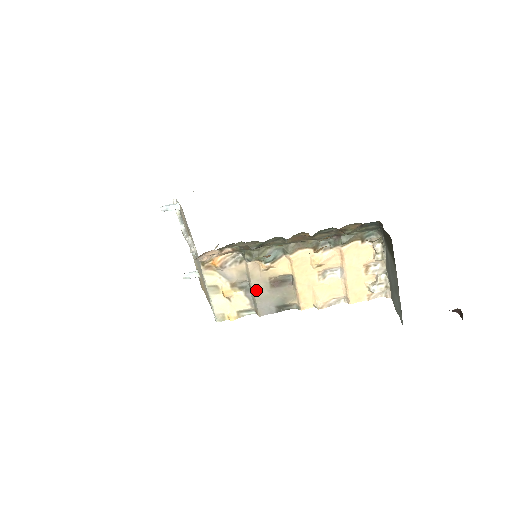
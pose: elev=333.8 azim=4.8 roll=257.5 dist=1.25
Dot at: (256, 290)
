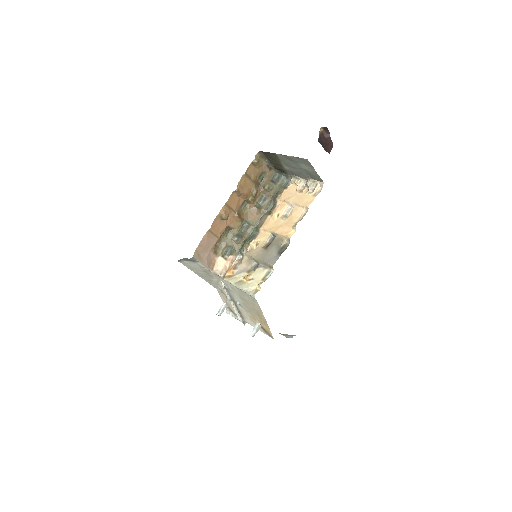
Dot at: (260, 258)
